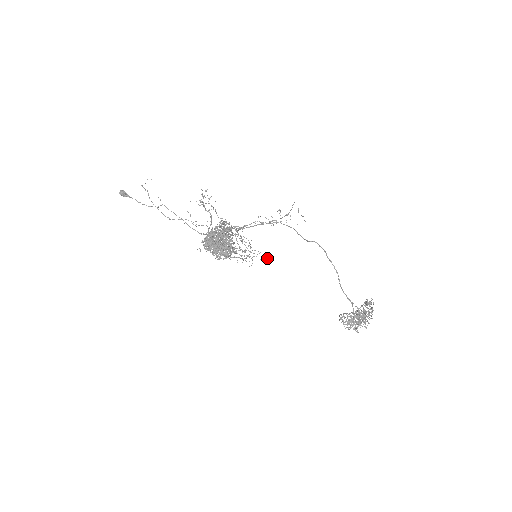
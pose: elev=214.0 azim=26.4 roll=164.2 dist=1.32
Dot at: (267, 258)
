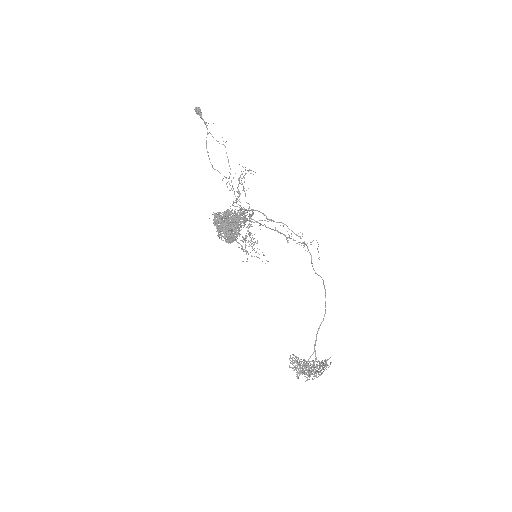
Dot at: occluded
